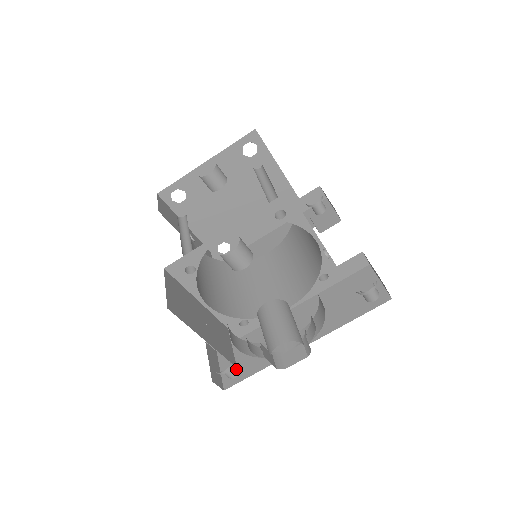
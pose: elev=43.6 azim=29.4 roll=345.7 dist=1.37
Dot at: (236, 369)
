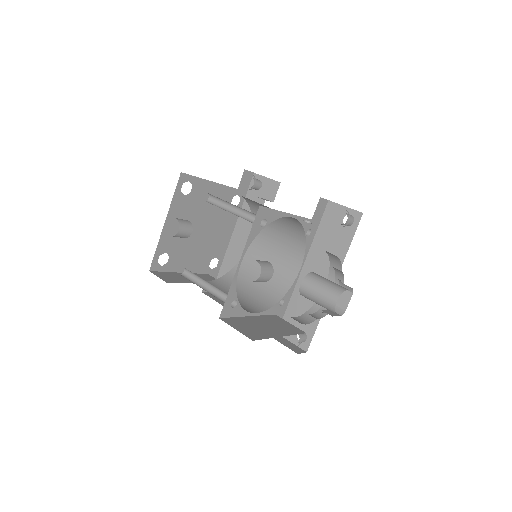
Dot at: (303, 334)
